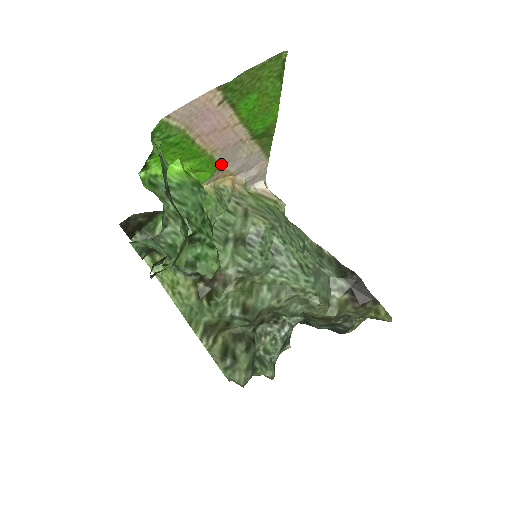
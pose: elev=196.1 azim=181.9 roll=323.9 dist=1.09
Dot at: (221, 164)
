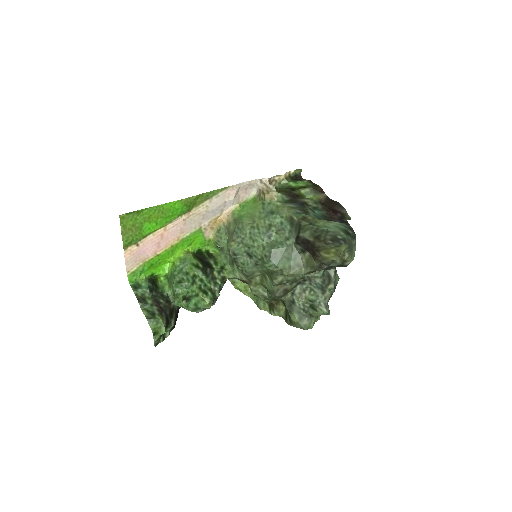
Dot at: (198, 229)
